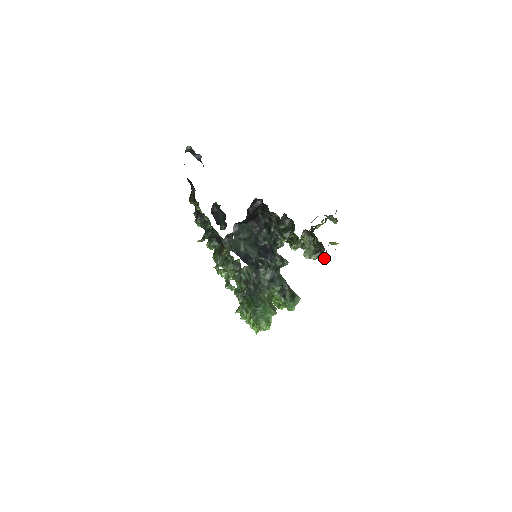
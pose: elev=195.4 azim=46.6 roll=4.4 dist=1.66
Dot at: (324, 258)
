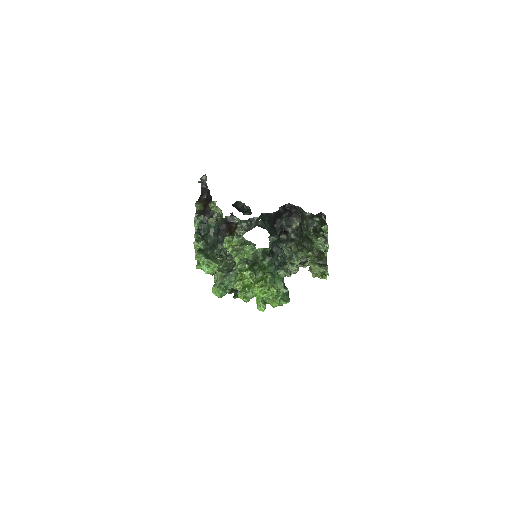
Dot at: (325, 270)
